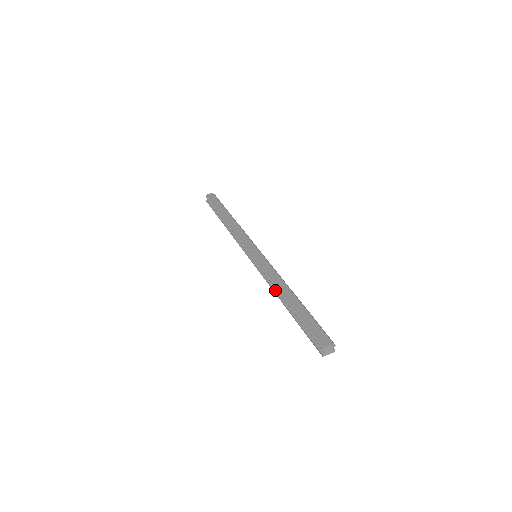
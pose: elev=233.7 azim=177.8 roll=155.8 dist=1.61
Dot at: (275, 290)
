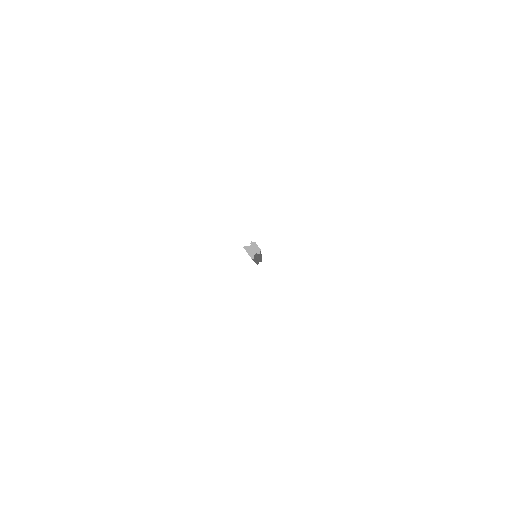
Dot at: occluded
